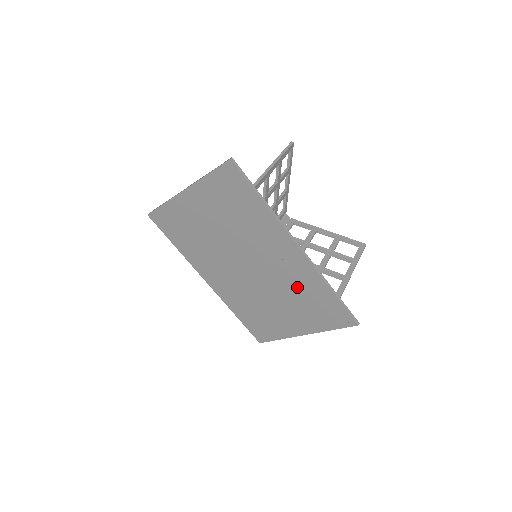
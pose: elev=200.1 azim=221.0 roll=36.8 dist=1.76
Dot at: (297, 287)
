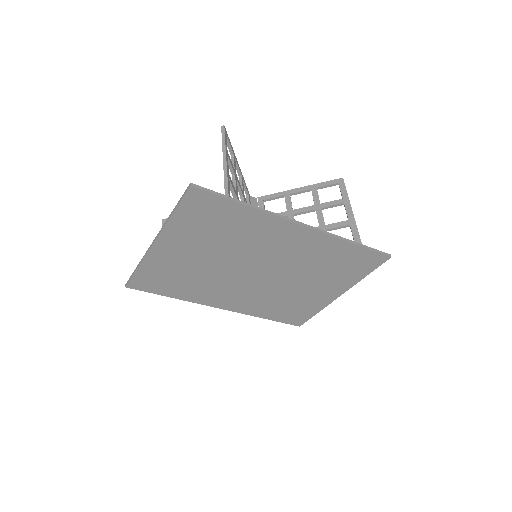
Dot at: (316, 260)
